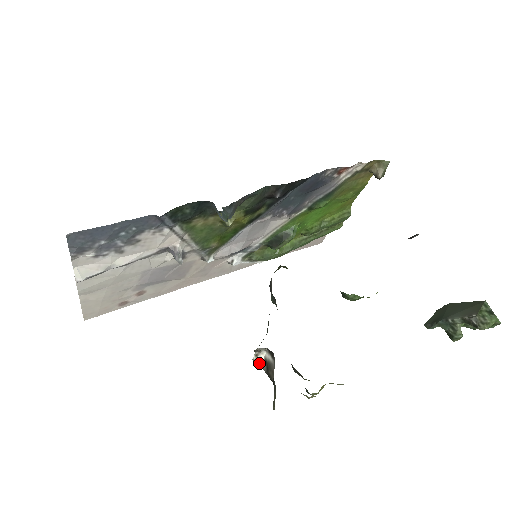
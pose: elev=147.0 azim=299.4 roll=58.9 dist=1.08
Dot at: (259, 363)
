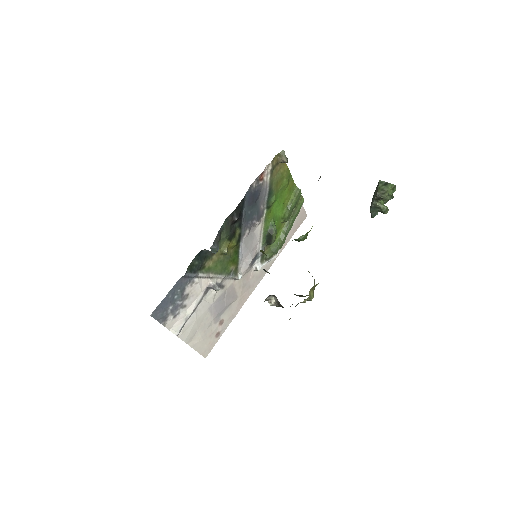
Dot at: (275, 305)
